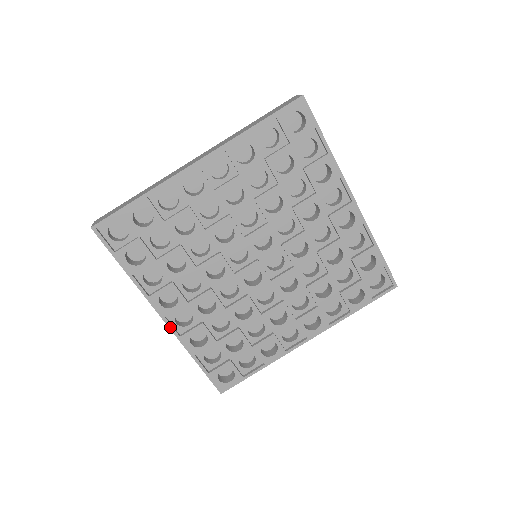
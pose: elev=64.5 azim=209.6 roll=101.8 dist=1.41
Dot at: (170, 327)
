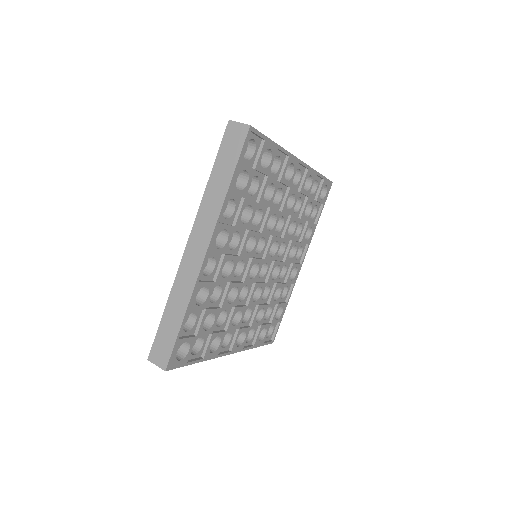
Dot at: (203, 266)
